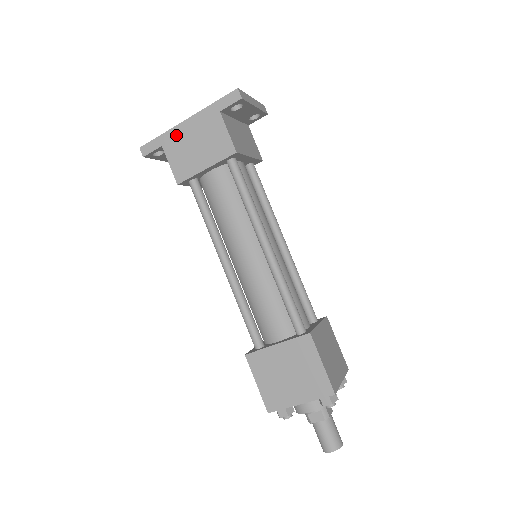
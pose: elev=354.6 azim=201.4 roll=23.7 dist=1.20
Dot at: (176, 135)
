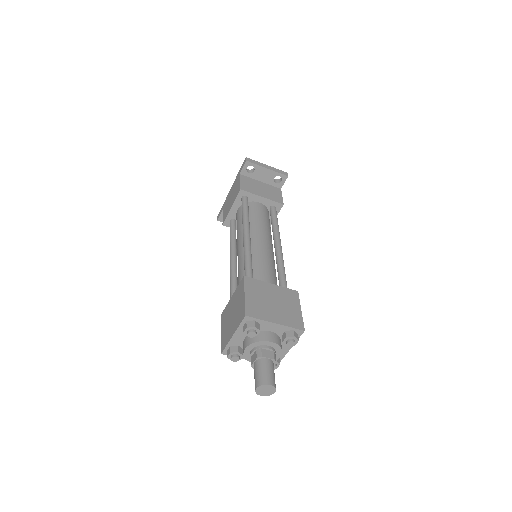
Dot at: (227, 199)
